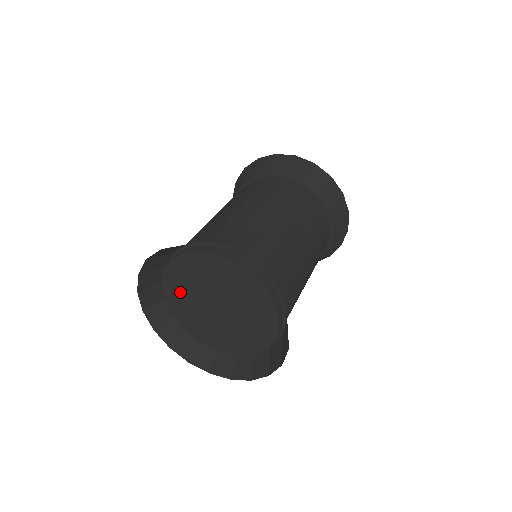
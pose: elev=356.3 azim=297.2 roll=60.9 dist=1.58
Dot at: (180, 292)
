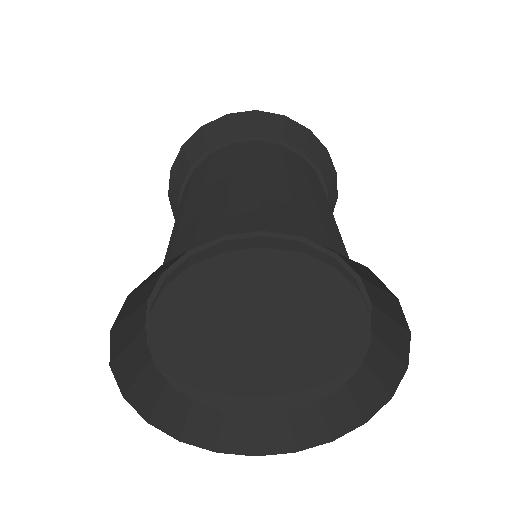
Dot at: (188, 322)
